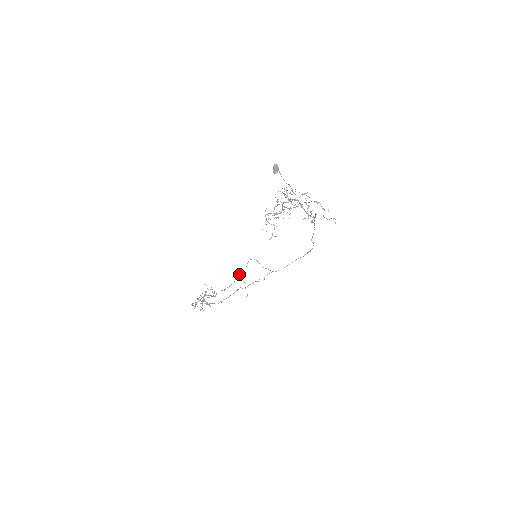
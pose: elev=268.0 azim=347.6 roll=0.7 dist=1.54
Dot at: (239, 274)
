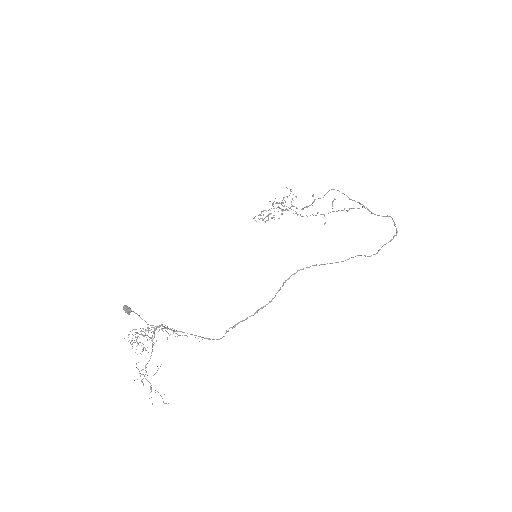
Dot at: (314, 201)
